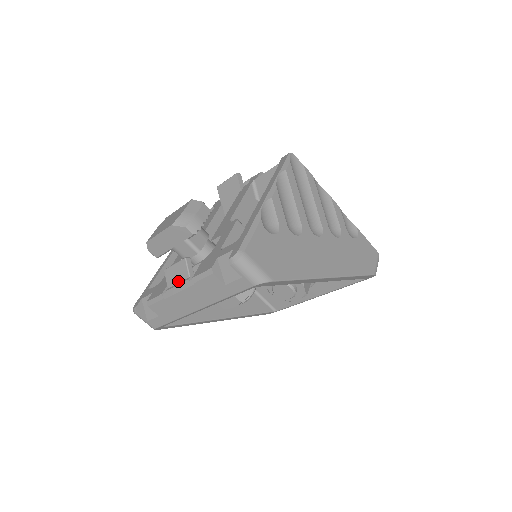
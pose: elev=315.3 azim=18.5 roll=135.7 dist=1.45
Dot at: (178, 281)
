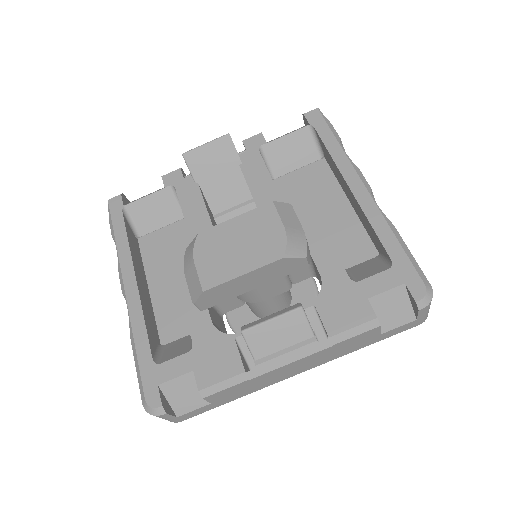
Dot at: (285, 345)
